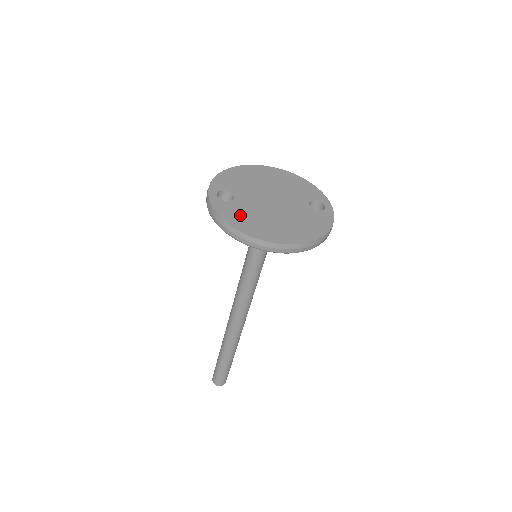
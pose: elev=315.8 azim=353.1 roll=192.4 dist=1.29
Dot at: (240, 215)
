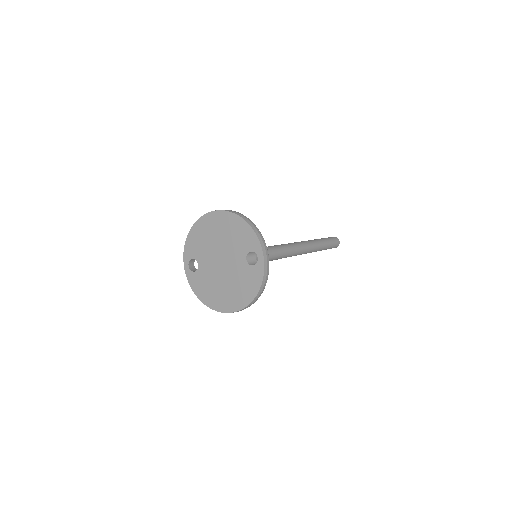
Dot at: (203, 286)
